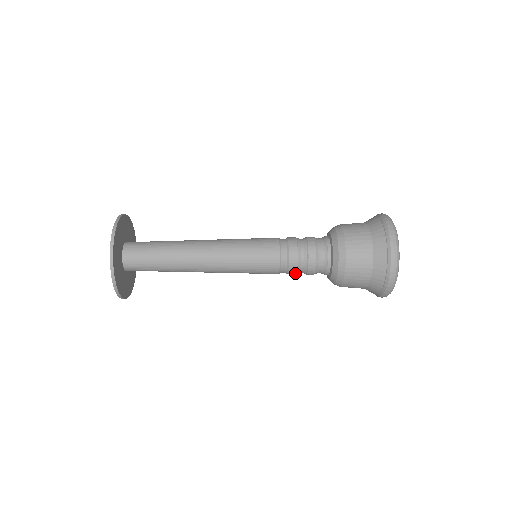
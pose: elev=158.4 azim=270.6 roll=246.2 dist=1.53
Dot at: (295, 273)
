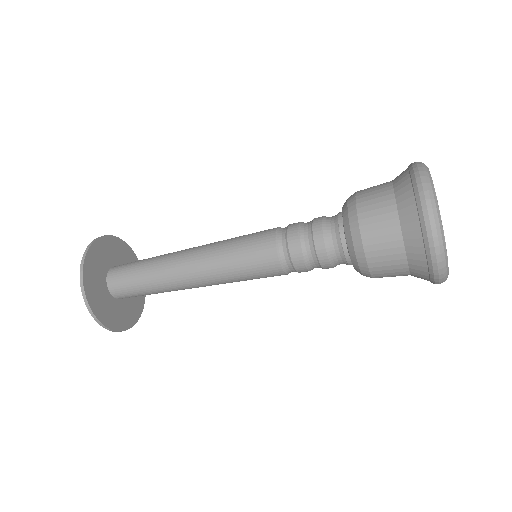
Dot at: (298, 246)
